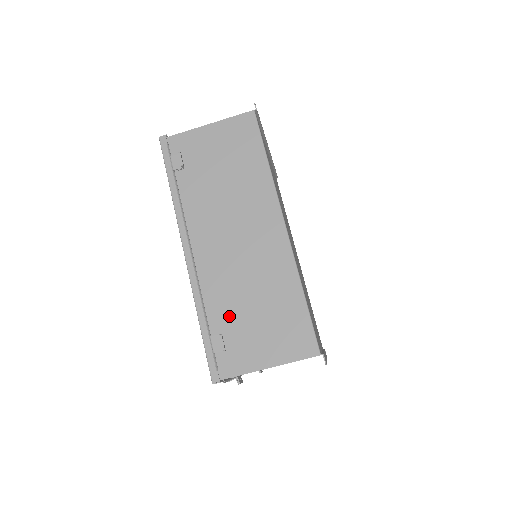
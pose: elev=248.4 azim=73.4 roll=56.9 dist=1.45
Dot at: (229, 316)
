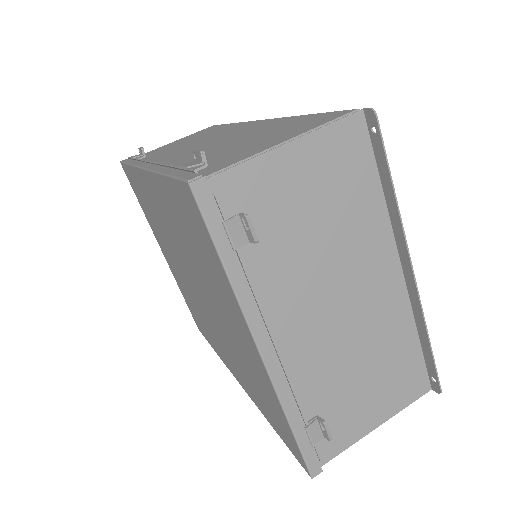
Dot at: (208, 157)
